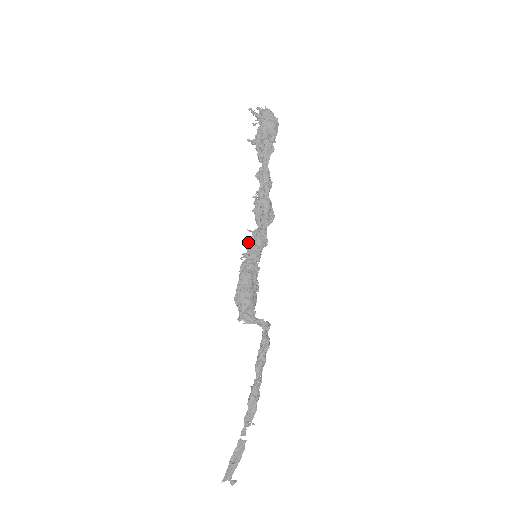
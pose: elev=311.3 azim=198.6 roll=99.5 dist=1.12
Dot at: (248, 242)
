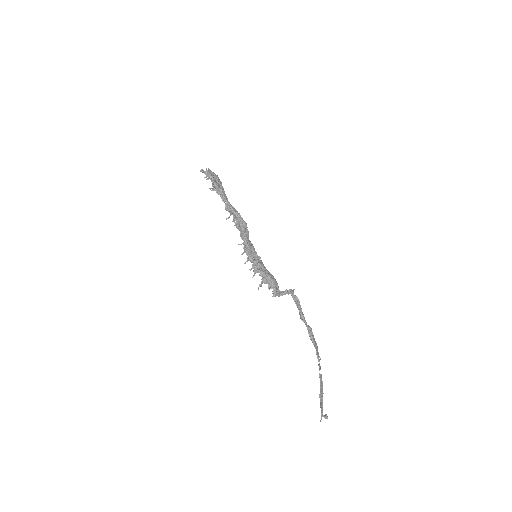
Dot at: (245, 250)
